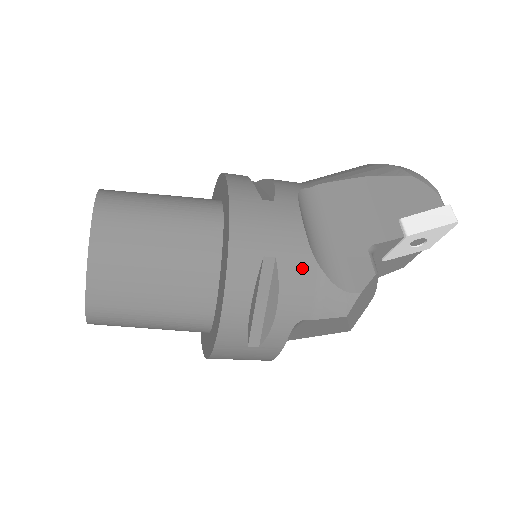
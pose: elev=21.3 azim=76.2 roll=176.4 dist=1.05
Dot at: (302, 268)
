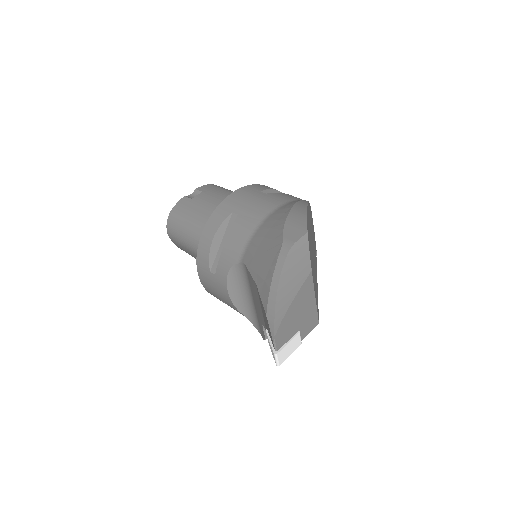
Dot at: occluded
